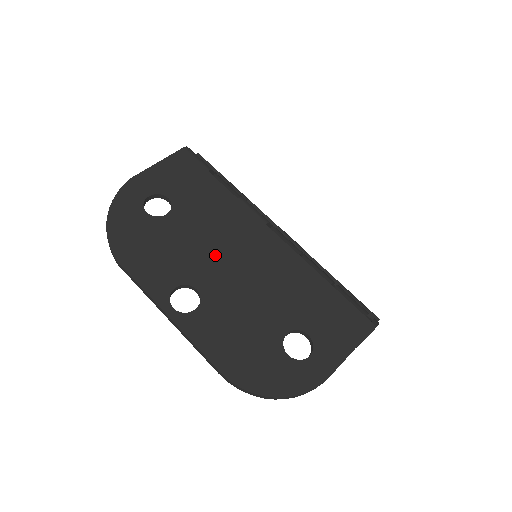
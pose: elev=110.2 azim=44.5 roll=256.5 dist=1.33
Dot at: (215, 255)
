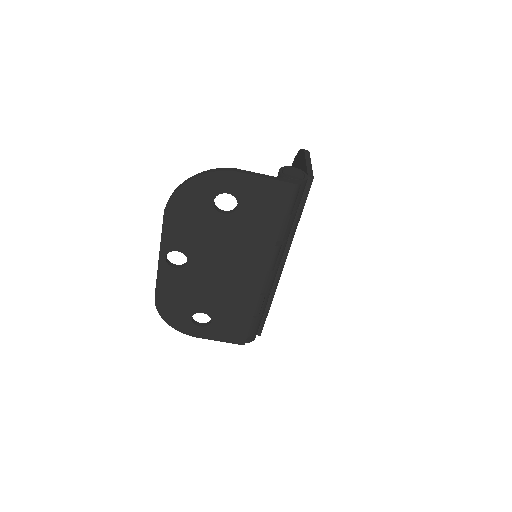
Dot at: (219, 258)
